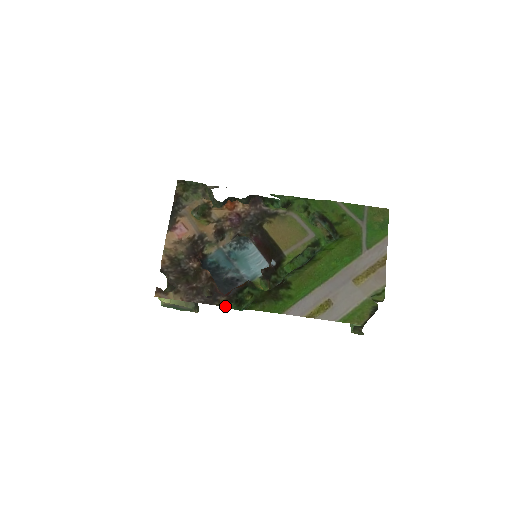
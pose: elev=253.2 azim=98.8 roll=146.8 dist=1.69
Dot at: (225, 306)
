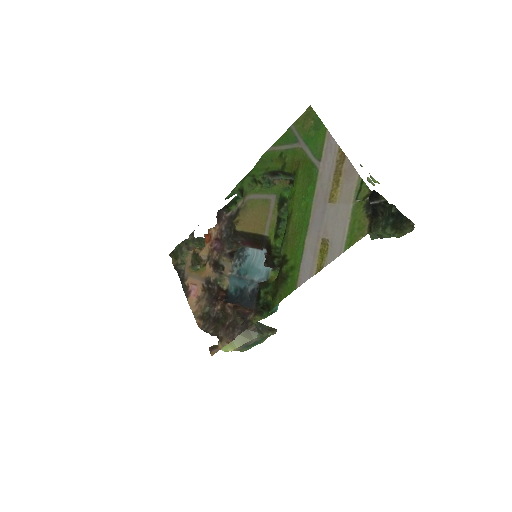
Dot at: occluded
